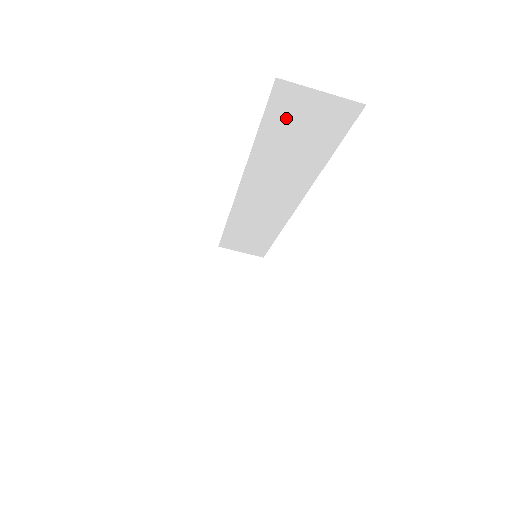
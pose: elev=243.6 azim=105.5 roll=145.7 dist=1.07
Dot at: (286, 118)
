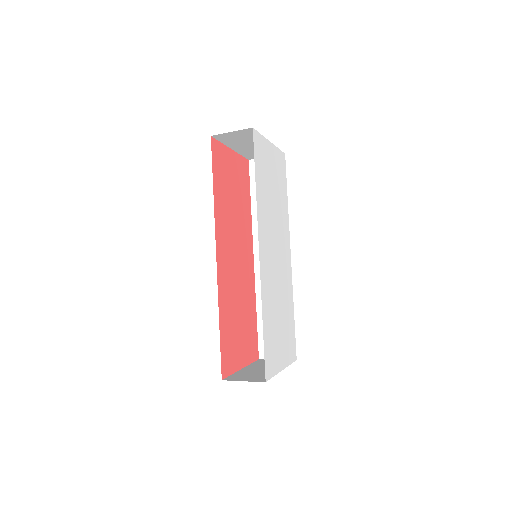
Dot at: occluded
